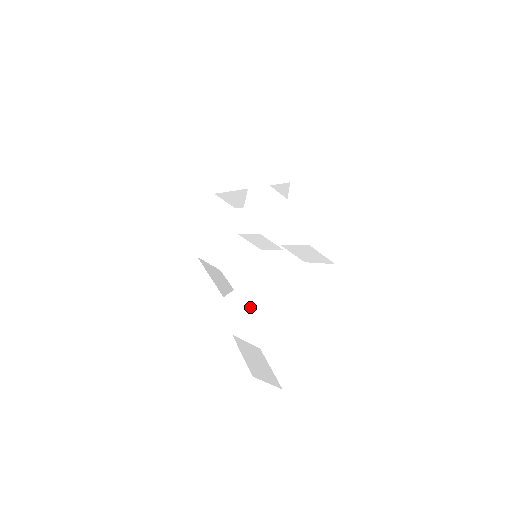
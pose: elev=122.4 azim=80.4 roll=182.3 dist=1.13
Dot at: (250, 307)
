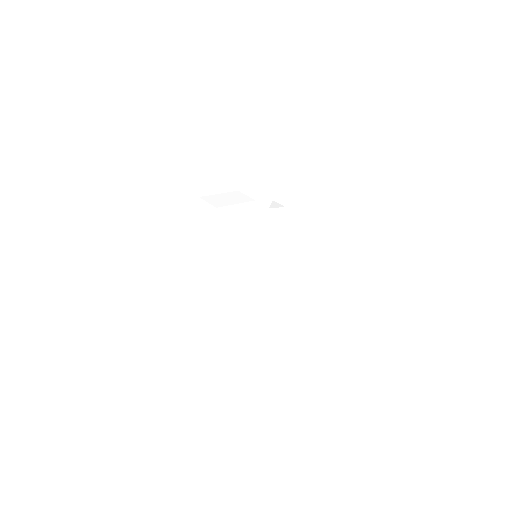
Dot at: occluded
